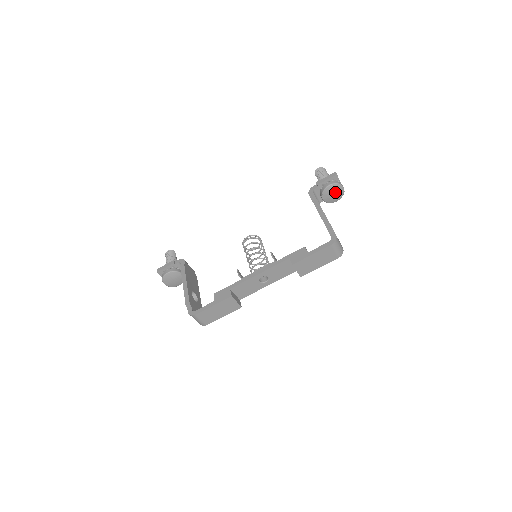
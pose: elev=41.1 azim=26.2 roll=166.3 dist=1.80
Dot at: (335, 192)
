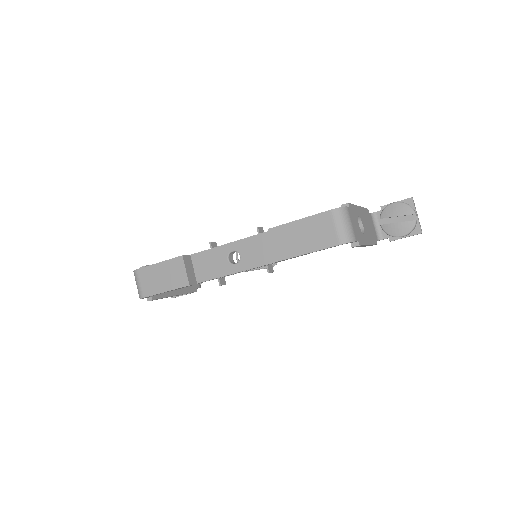
Dot at: (402, 219)
